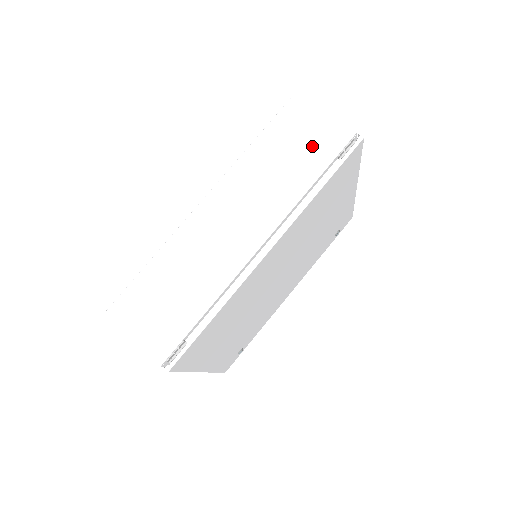
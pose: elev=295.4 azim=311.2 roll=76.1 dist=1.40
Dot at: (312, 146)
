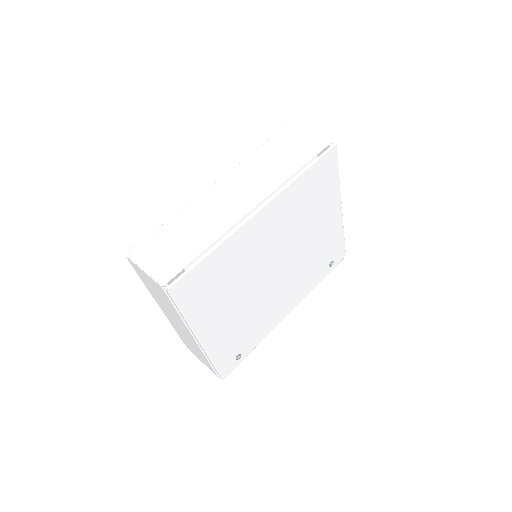
Dot at: (298, 151)
